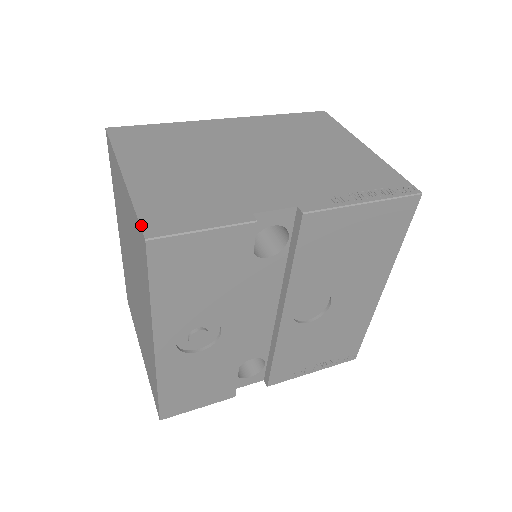
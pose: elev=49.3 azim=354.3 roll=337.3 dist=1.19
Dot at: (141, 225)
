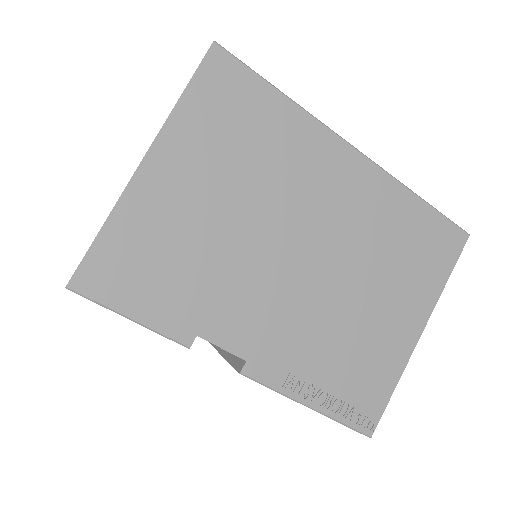
Dot at: (81, 263)
